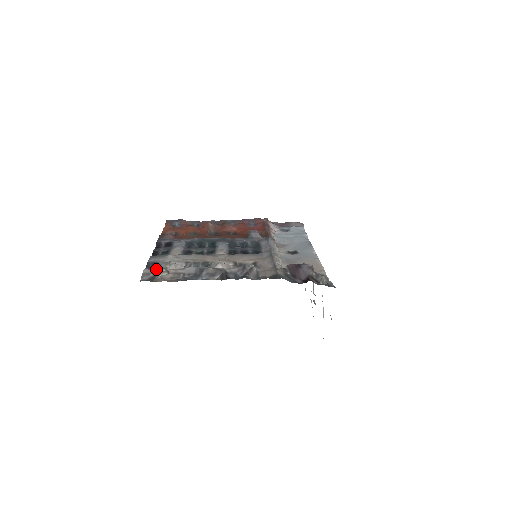
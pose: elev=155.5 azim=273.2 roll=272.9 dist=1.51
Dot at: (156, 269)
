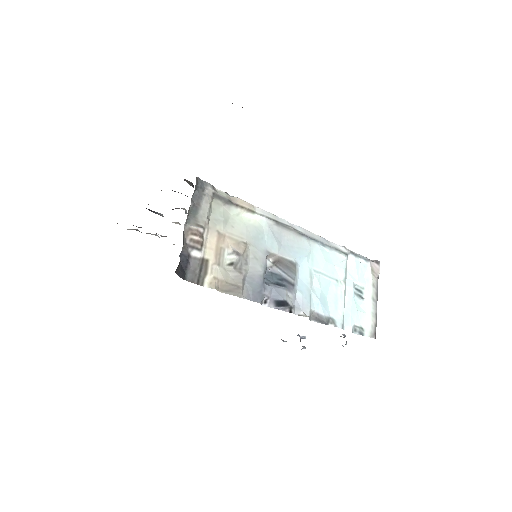
Dot at: occluded
